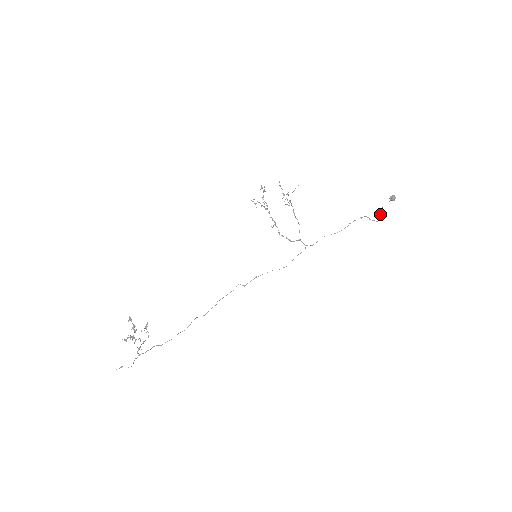
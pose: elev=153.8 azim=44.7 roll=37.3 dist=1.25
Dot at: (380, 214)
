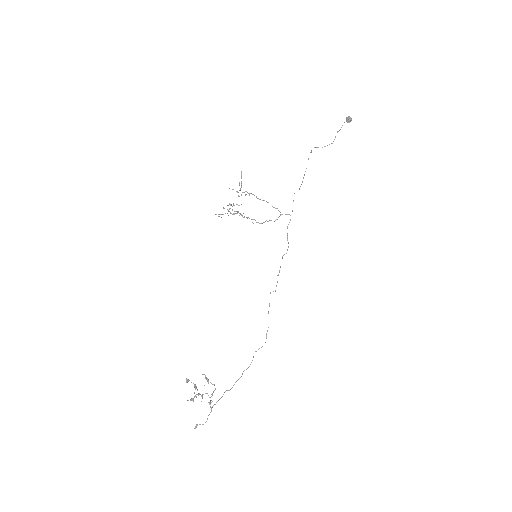
Dot at: occluded
